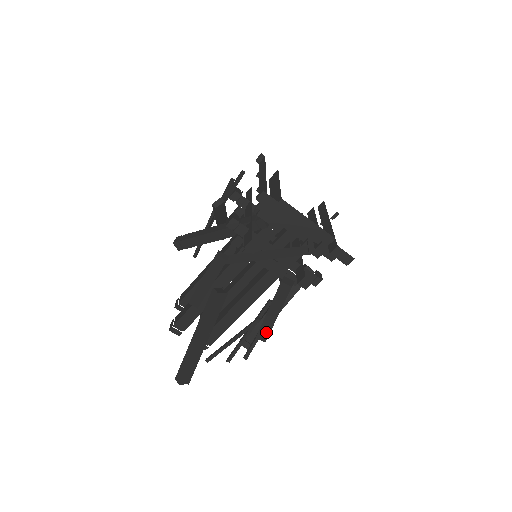
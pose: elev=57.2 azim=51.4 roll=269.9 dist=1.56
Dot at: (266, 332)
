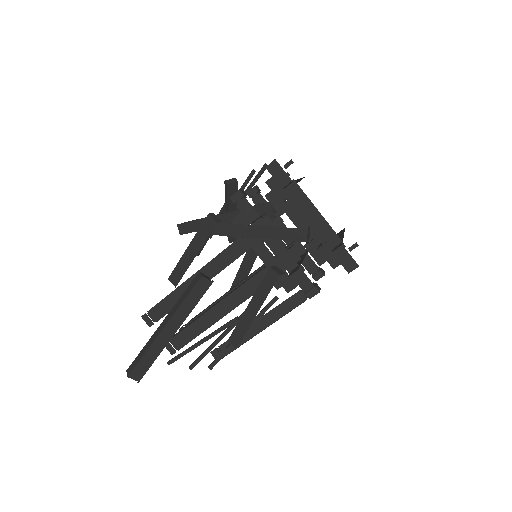
Dot at: (240, 334)
